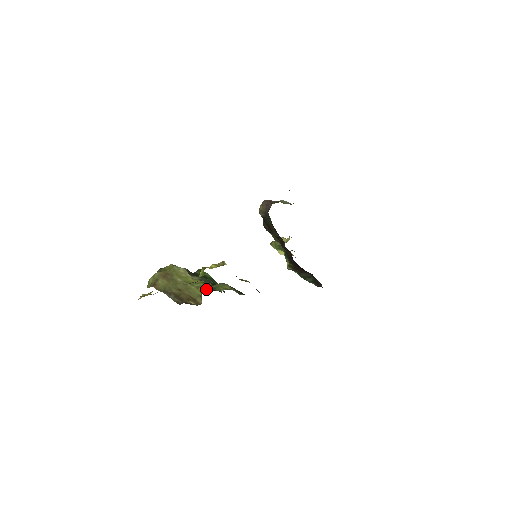
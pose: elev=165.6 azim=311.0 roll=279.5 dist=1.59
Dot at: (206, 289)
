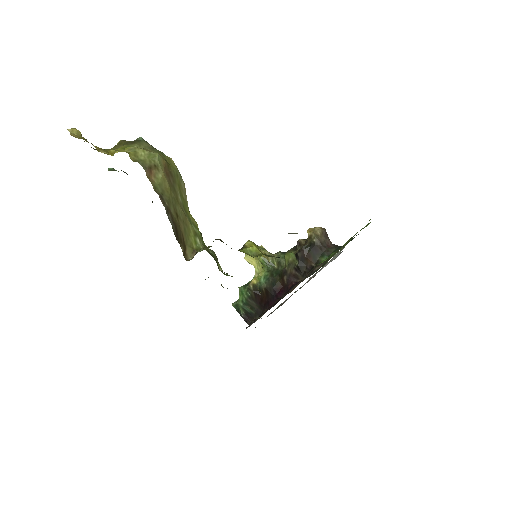
Dot at: occluded
